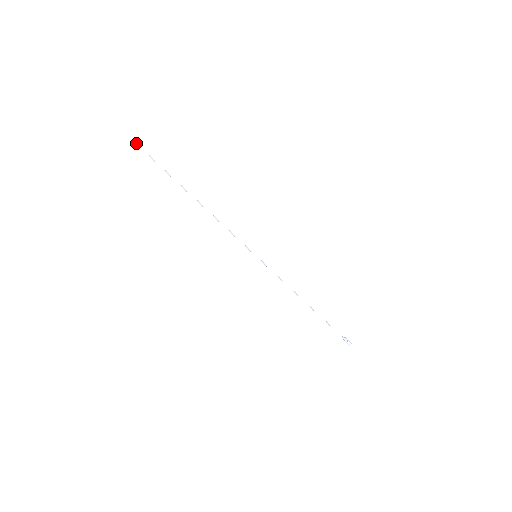
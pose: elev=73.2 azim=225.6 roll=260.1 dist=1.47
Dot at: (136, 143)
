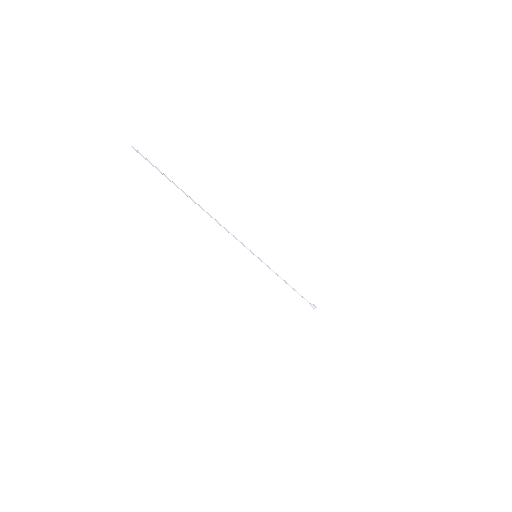
Dot at: (137, 151)
